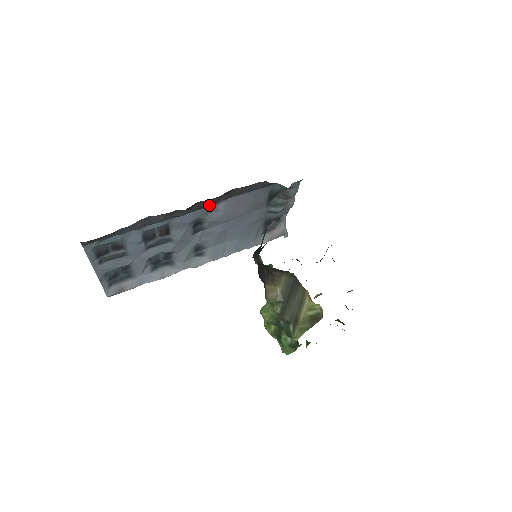
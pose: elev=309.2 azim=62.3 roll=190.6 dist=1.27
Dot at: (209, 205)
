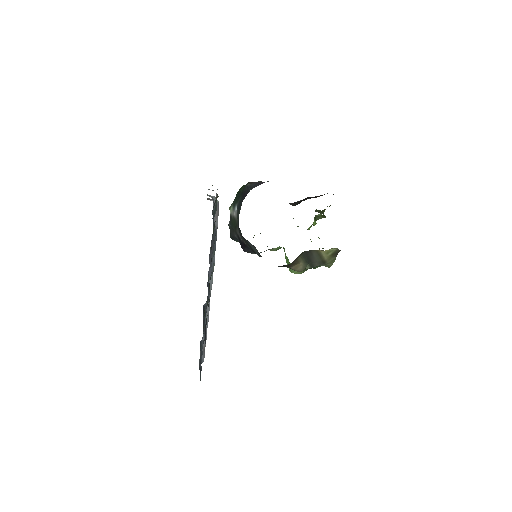
Dot at: occluded
